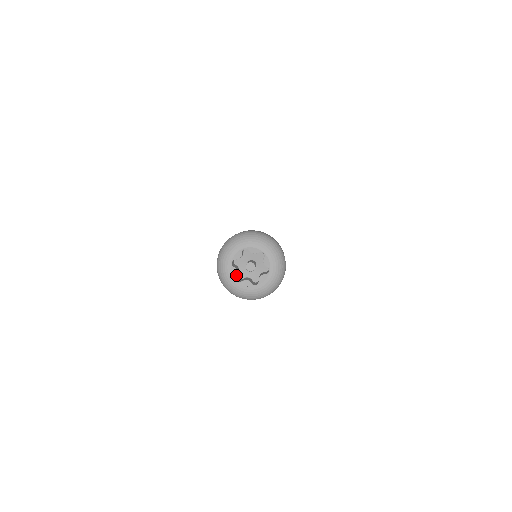
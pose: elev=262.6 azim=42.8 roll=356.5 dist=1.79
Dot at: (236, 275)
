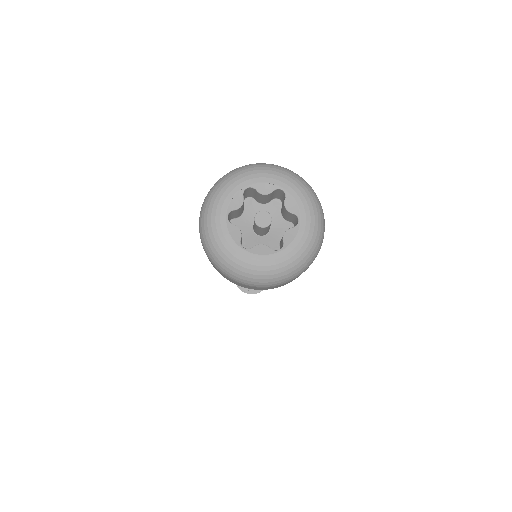
Dot at: (234, 208)
